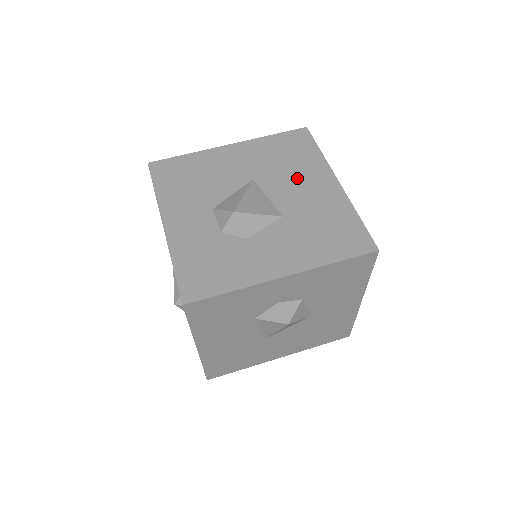
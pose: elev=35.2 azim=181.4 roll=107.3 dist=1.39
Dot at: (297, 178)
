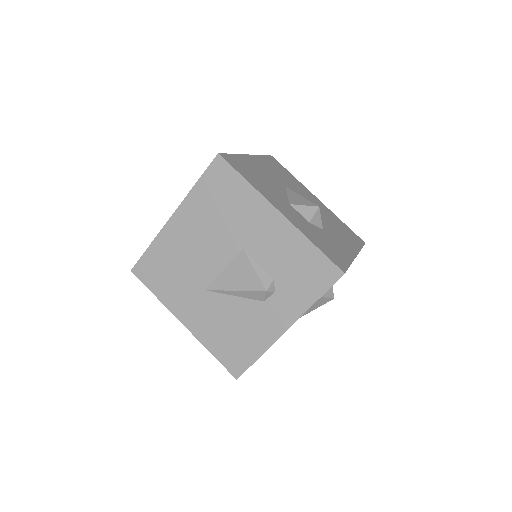
Dot at: (302, 191)
